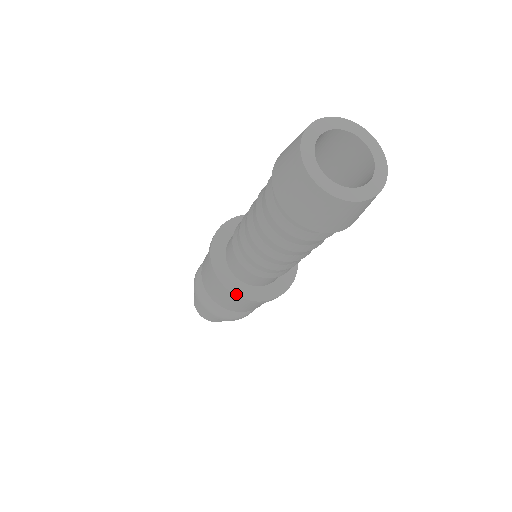
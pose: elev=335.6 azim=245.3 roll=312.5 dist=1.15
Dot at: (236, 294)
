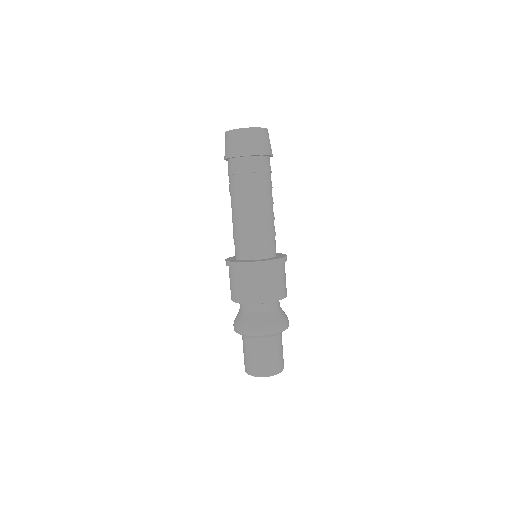
Dot at: (232, 262)
